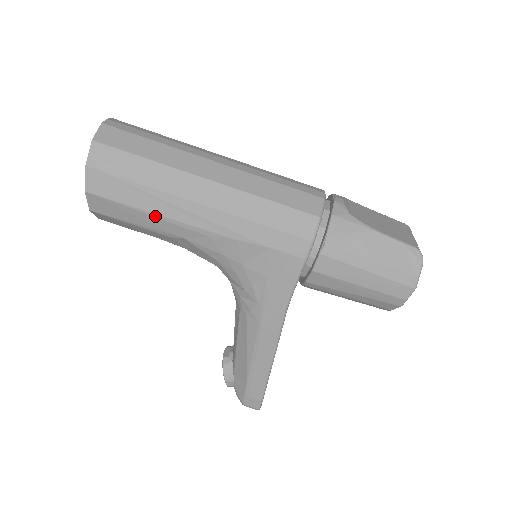
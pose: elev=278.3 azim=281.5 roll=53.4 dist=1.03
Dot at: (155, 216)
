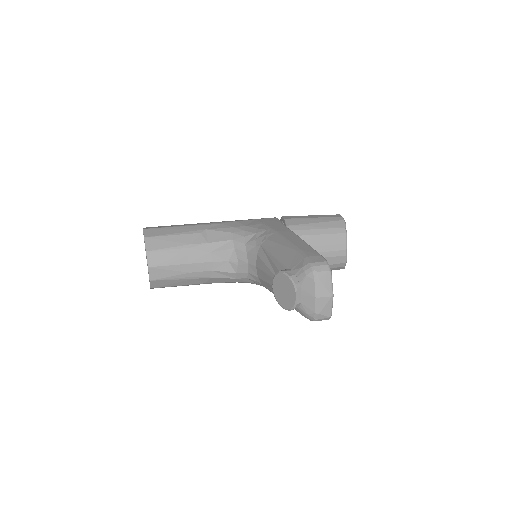
Dot at: (187, 226)
